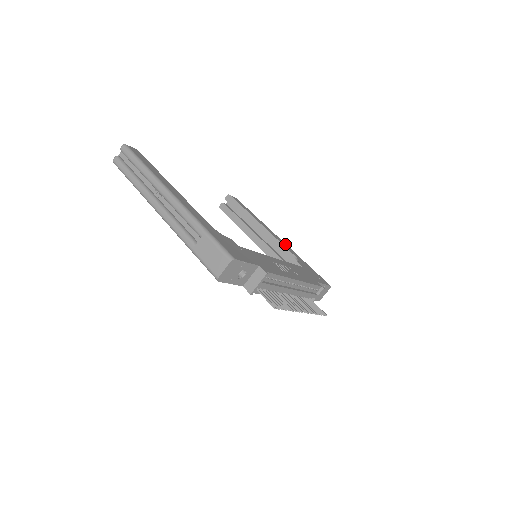
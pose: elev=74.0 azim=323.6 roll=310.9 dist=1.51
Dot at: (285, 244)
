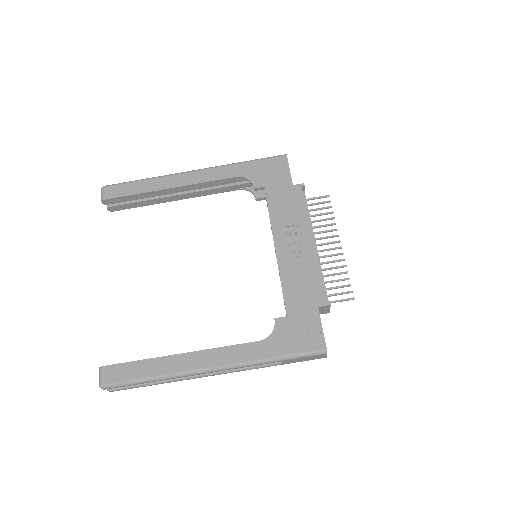
Dot at: (208, 172)
